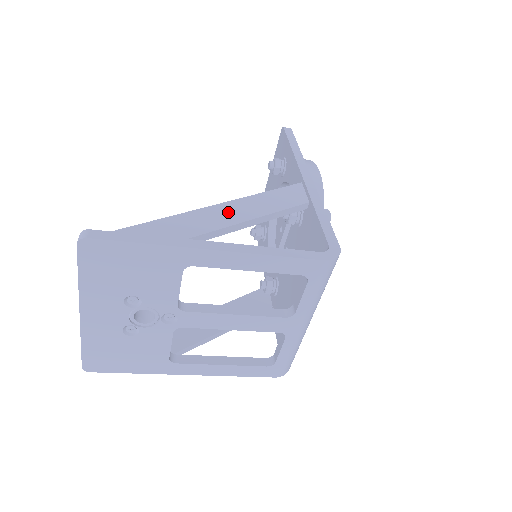
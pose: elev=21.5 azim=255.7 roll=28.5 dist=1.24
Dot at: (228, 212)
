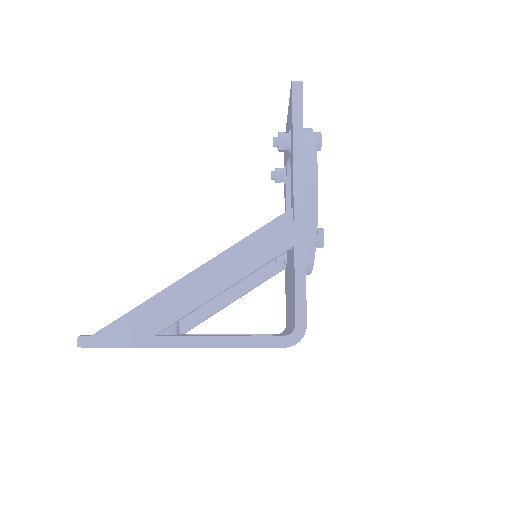
Dot at: (204, 281)
